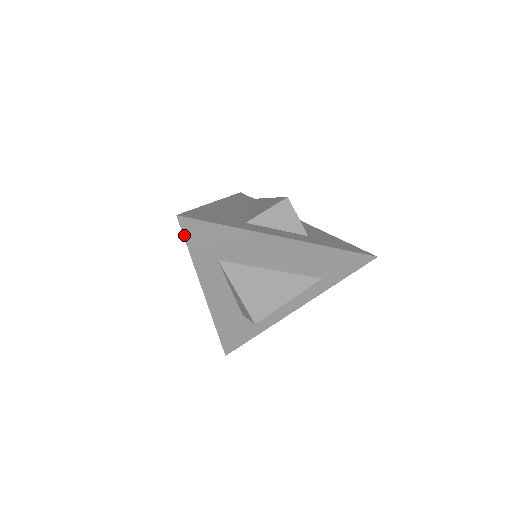
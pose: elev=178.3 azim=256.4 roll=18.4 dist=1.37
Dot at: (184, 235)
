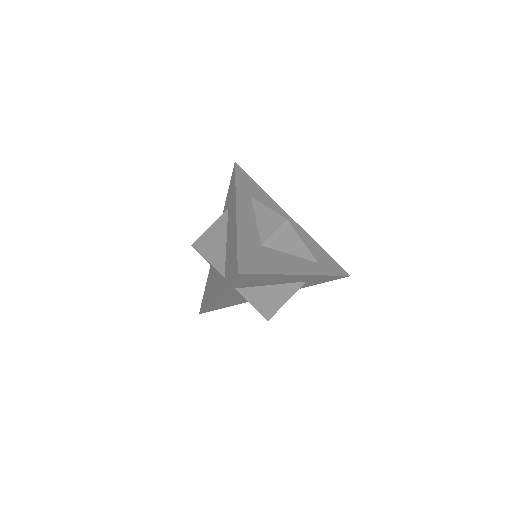
Dot at: (235, 171)
